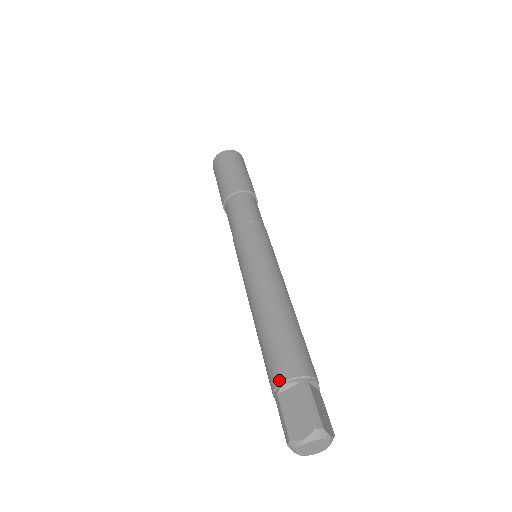
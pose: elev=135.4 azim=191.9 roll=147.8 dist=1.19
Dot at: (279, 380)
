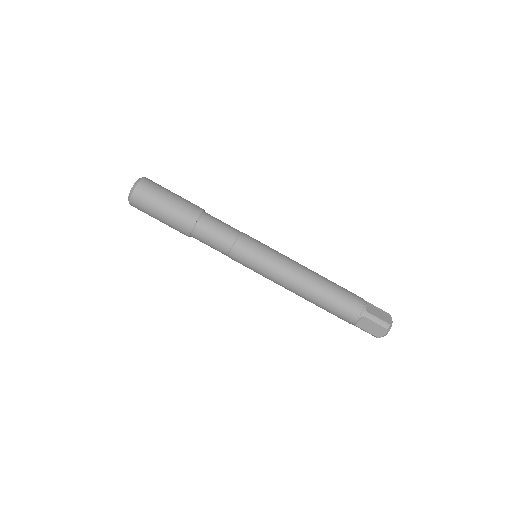
Dot at: (352, 321)
